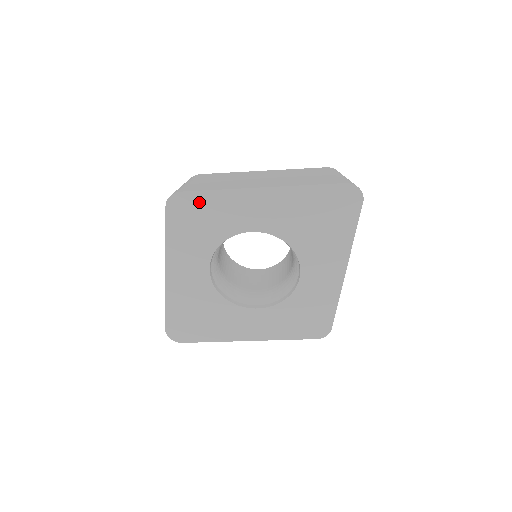
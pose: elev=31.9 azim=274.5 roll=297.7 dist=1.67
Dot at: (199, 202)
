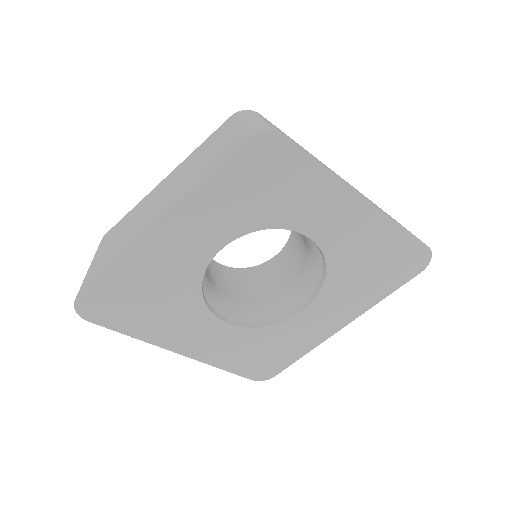
Dot at: (292, 164)
